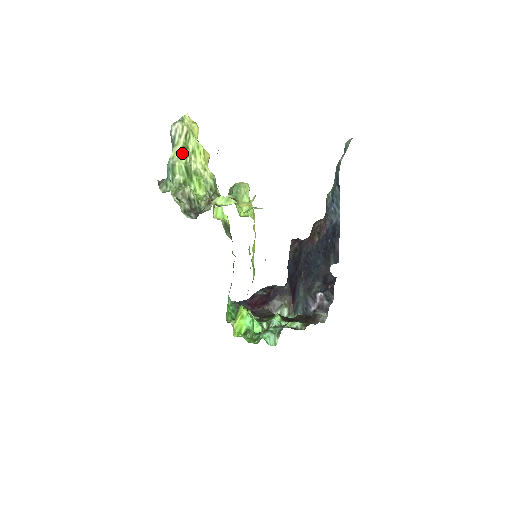
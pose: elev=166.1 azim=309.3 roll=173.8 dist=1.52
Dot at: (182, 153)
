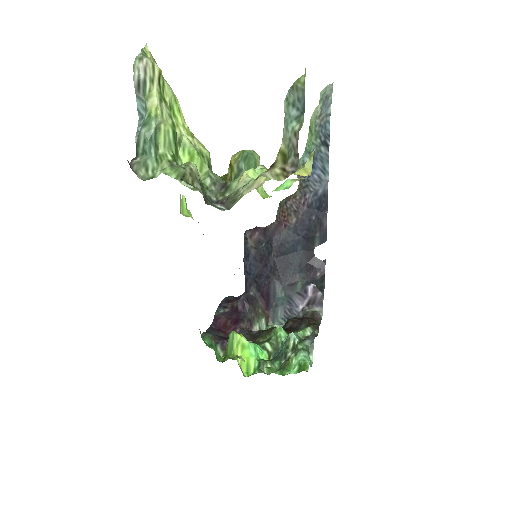
Dot at: (163, 109)
